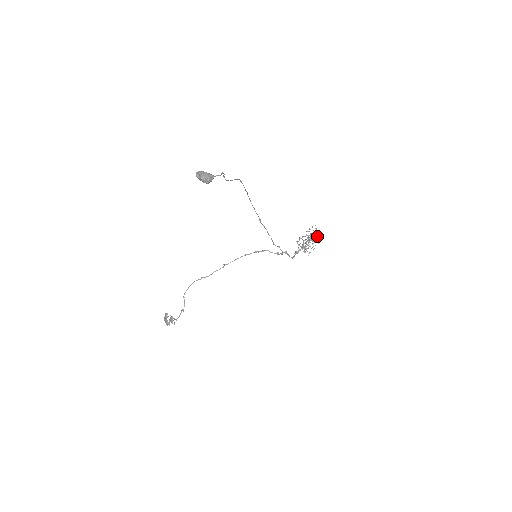
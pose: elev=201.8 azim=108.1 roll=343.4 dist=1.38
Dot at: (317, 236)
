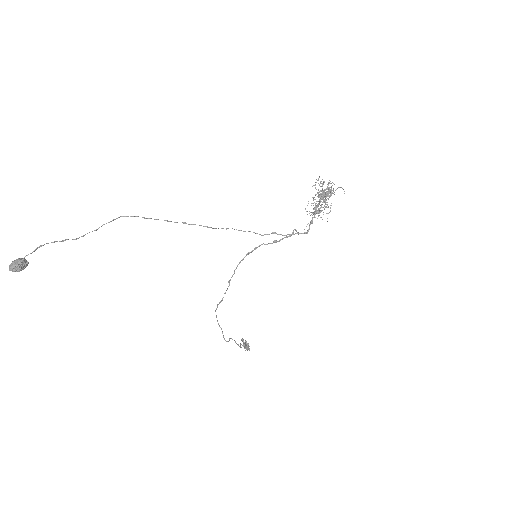
Dot at: (331, 187)
